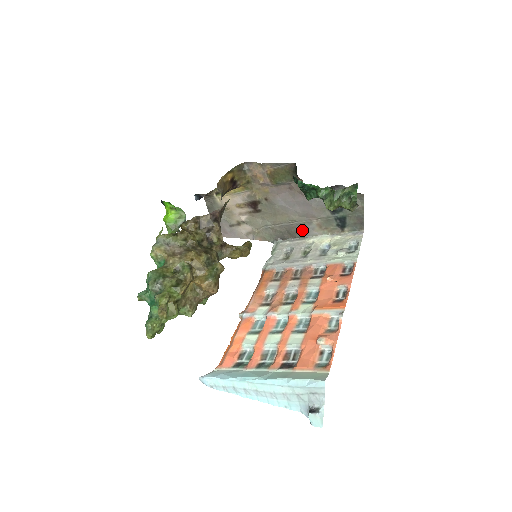
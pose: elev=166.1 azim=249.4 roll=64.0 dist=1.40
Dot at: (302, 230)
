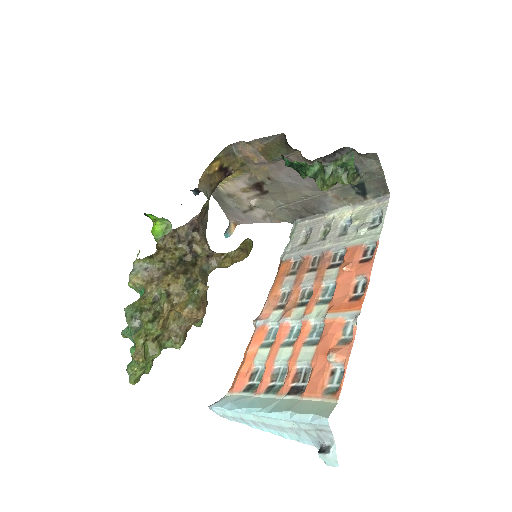
Dot at: (319, 205)
